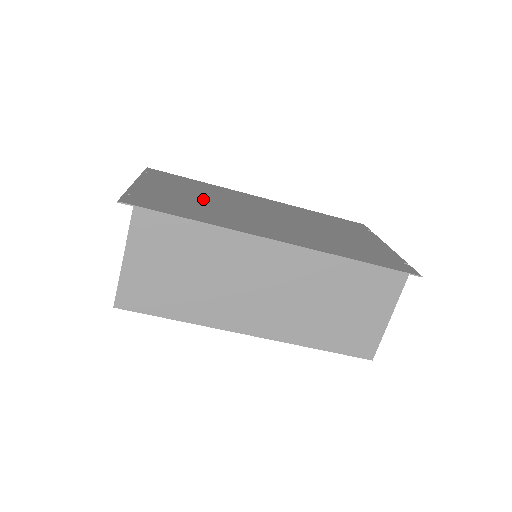
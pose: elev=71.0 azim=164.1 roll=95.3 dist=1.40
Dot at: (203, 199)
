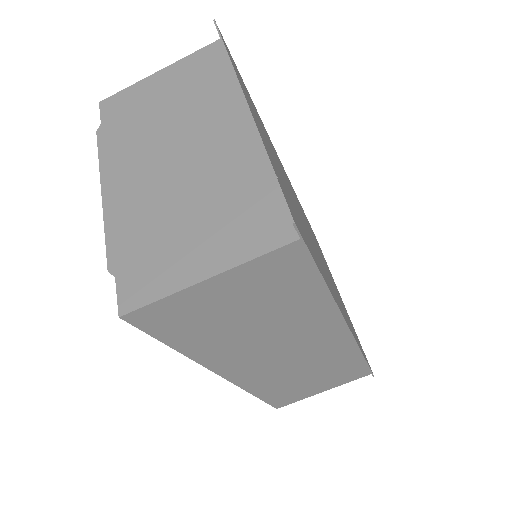
Dot at: occluded
